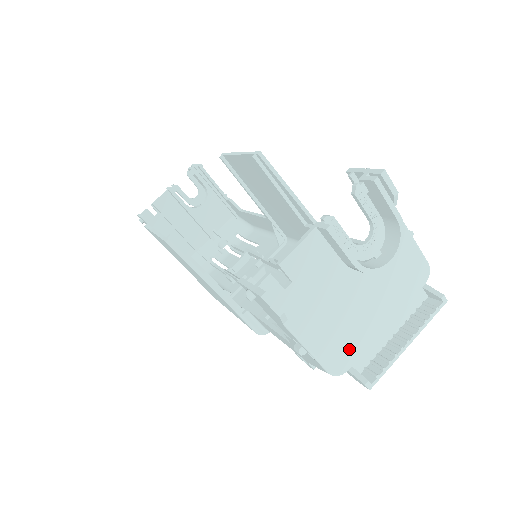
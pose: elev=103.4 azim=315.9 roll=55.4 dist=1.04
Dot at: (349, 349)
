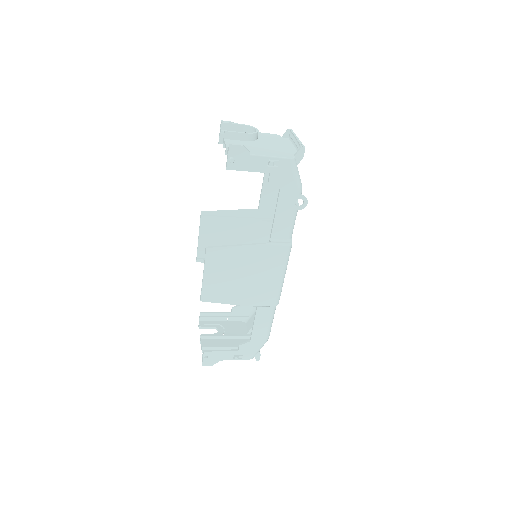
Dot at: (285, 153)
